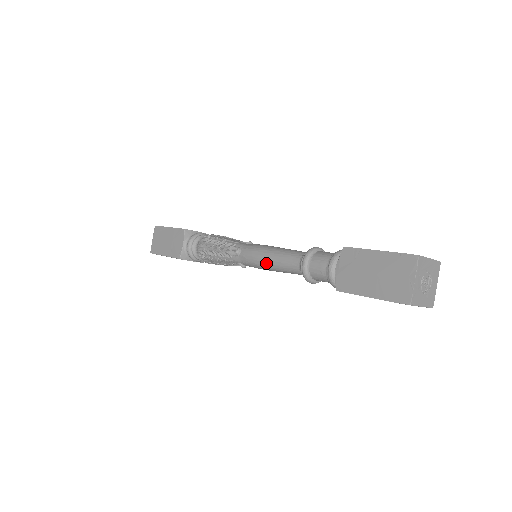
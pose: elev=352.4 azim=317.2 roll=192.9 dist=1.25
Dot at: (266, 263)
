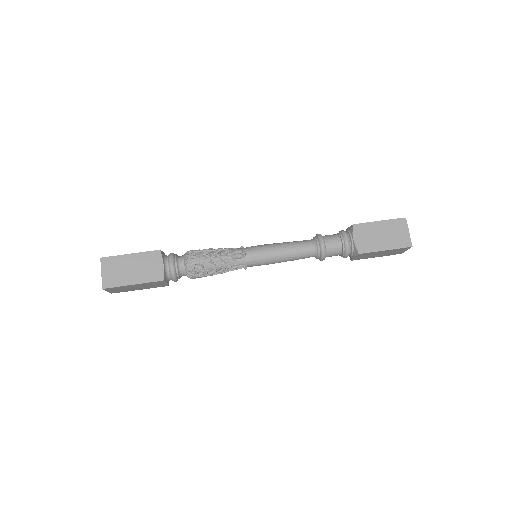
Dot at: occluded
